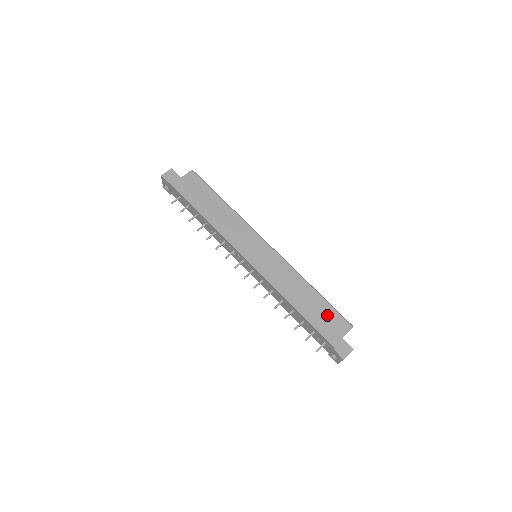
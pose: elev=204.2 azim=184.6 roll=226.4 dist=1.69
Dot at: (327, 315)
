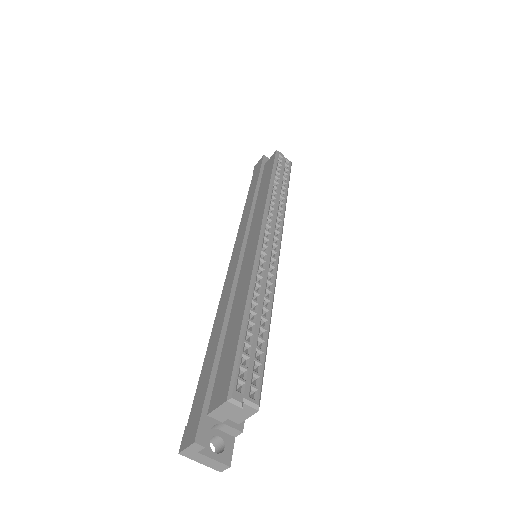
Dot at: (225, 362)
